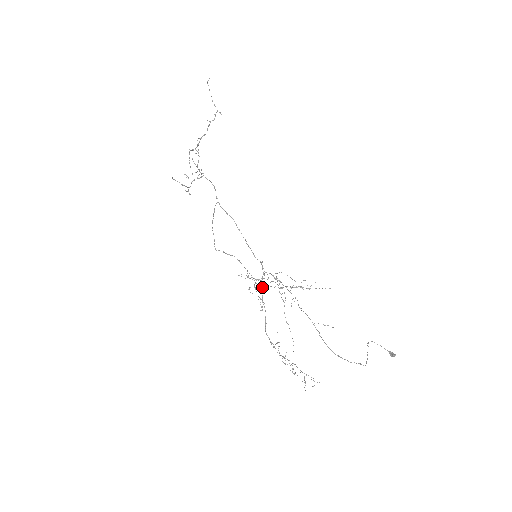
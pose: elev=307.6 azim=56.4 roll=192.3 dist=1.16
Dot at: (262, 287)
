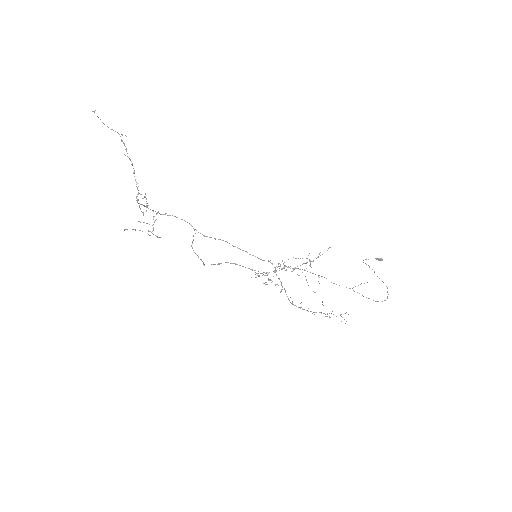
Dot at: (279, 278)
